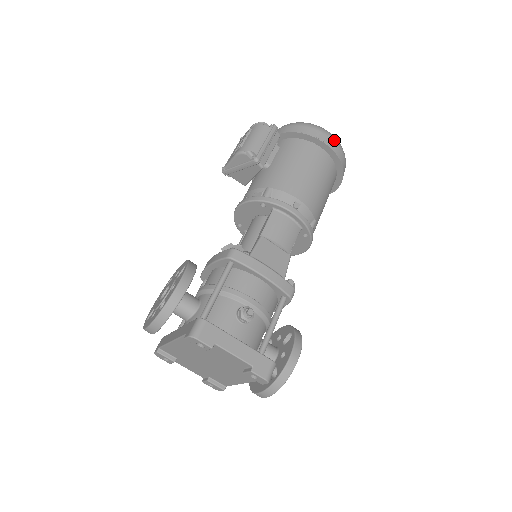
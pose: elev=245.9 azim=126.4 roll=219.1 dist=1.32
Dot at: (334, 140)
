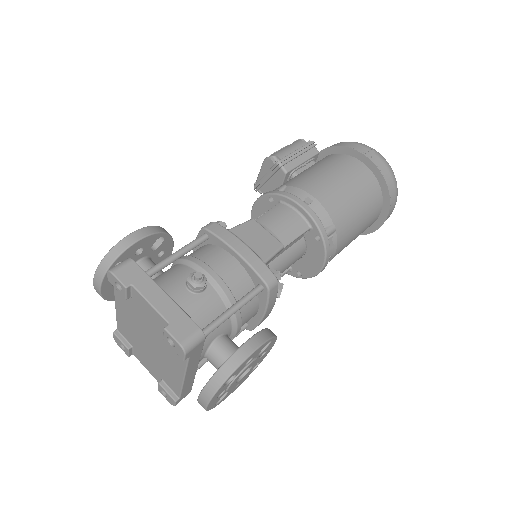
Dot at: (378, 155)
